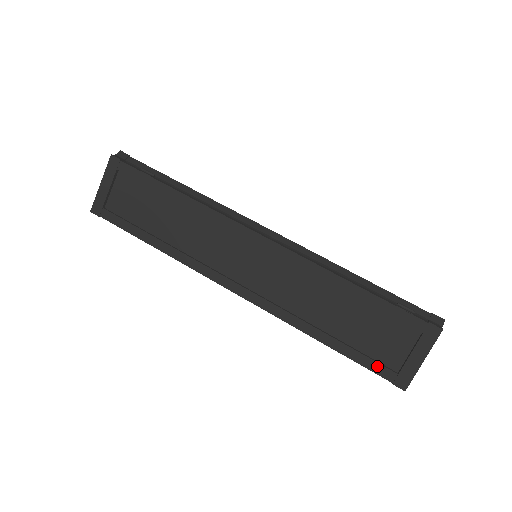
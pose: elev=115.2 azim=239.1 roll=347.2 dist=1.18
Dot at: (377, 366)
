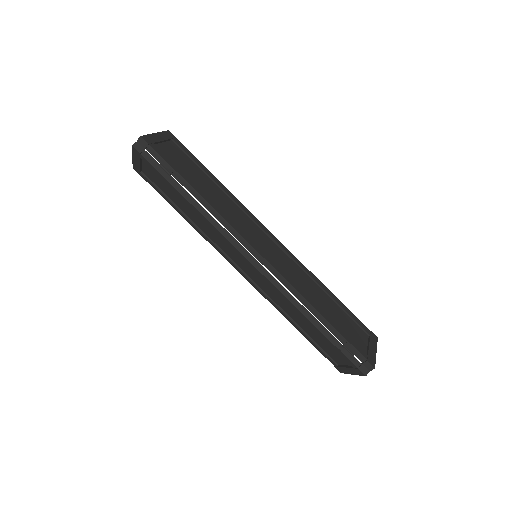
Dot at: (326, 356)
